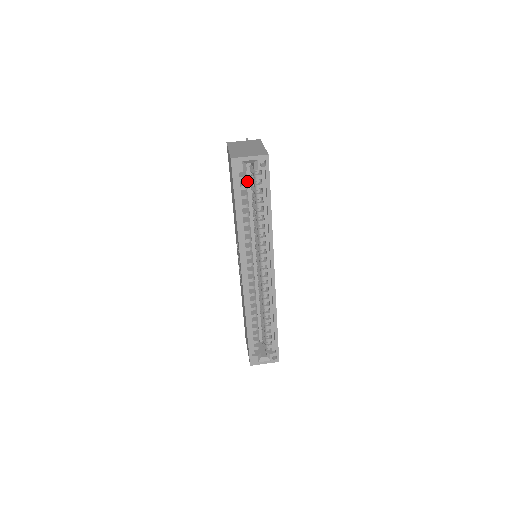
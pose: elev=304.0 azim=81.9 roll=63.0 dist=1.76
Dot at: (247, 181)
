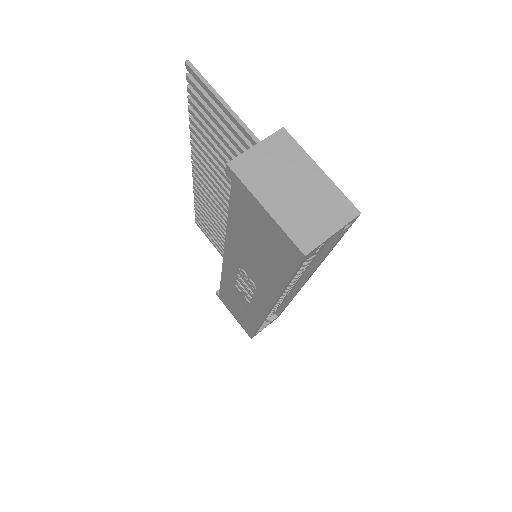
Dot at: occluded
